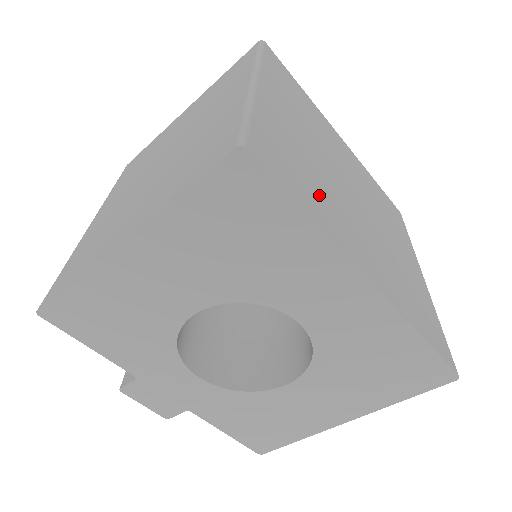
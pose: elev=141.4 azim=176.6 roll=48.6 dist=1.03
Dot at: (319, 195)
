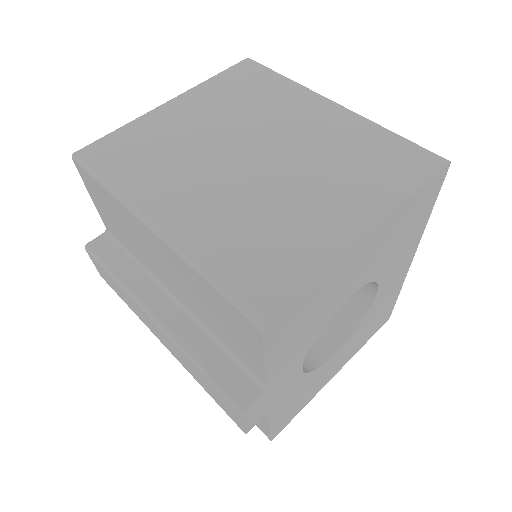
Dot at: occluded
